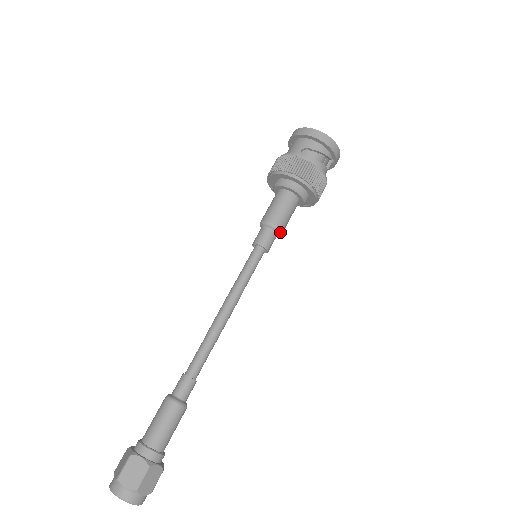
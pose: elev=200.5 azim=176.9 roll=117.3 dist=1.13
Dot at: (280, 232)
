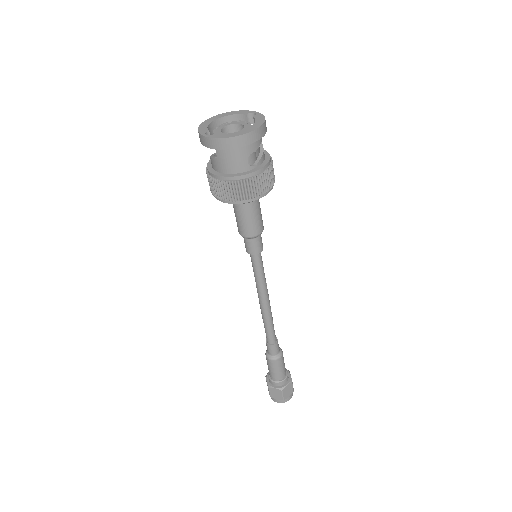
Dot at: occluded
